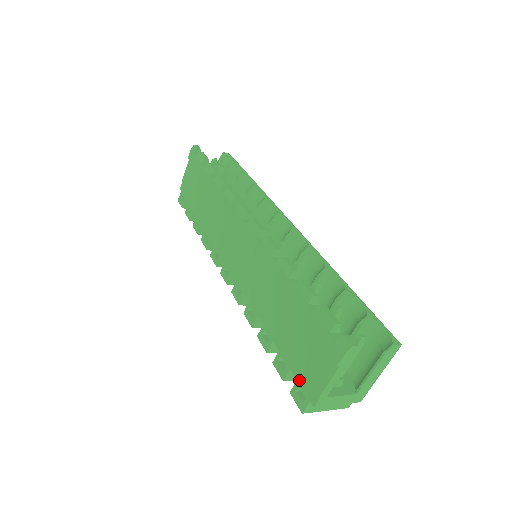
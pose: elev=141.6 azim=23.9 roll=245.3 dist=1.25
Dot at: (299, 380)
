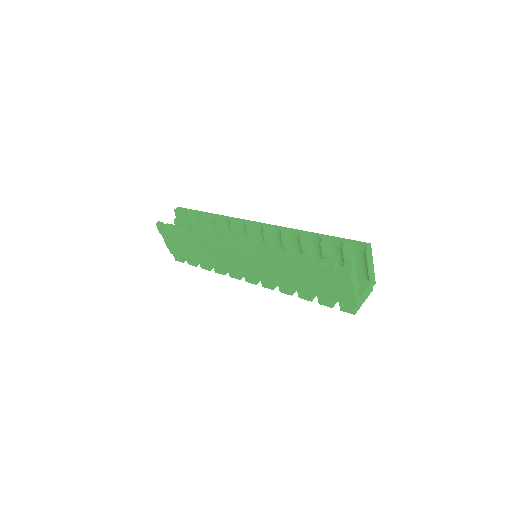
Dot at: (340, 302)
